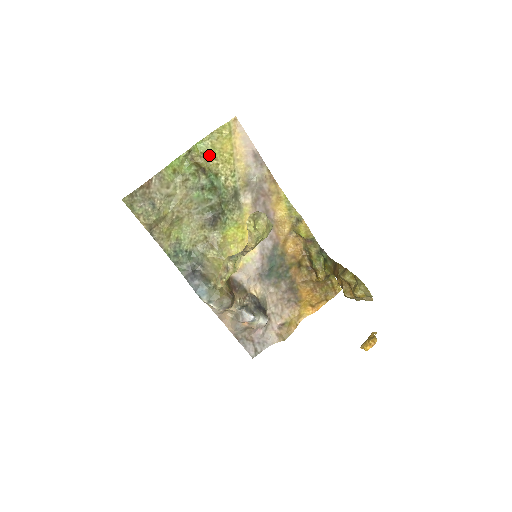
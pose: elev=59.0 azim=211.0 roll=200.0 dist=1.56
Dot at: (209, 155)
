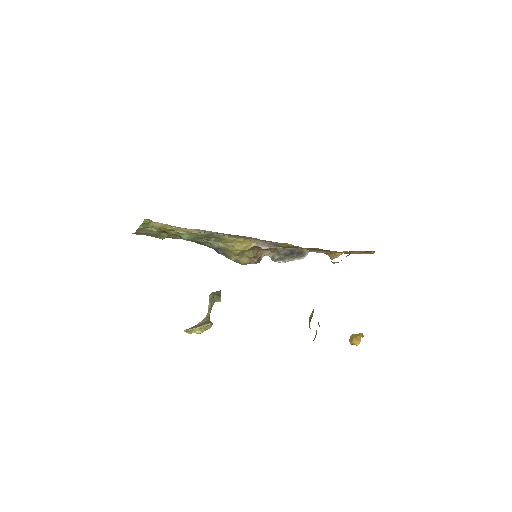
Dot at: occluded
